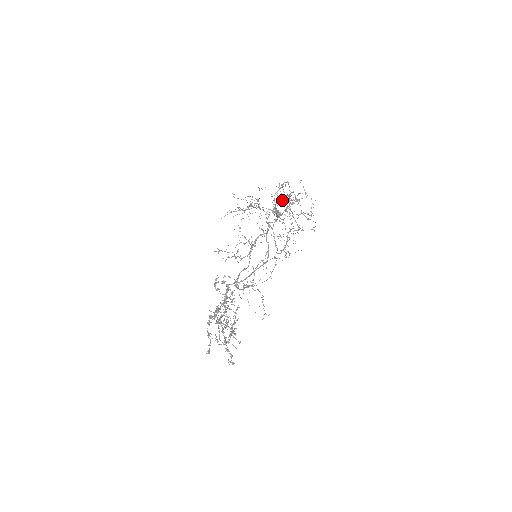
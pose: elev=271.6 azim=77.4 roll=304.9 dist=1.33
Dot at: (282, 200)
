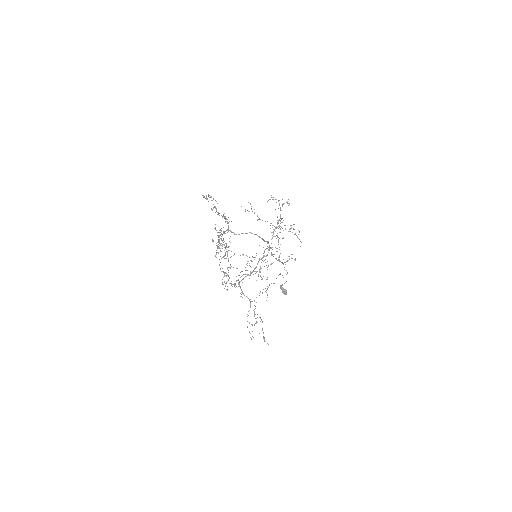
Dot at: occluded
